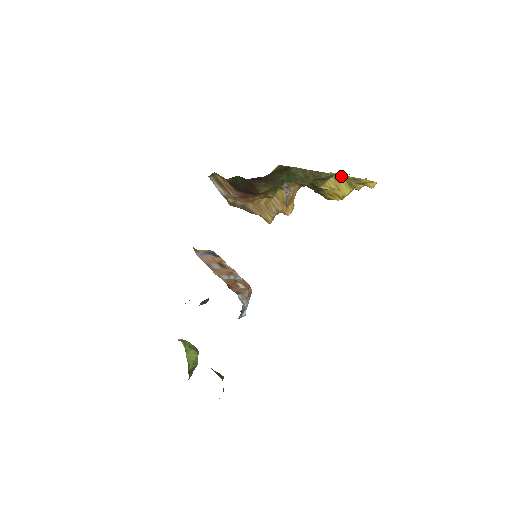
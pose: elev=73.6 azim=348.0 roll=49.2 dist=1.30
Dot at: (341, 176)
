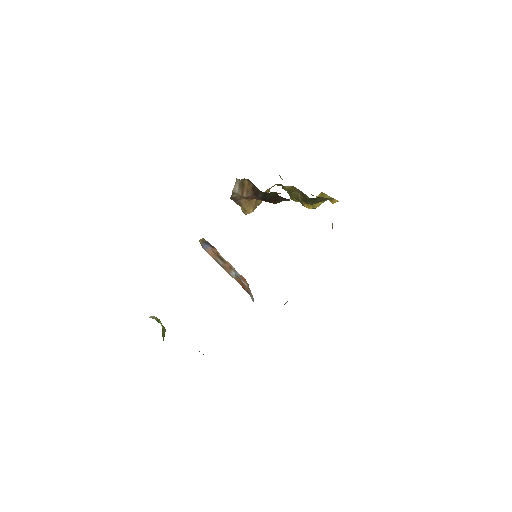
Dot at: (325, 195)
